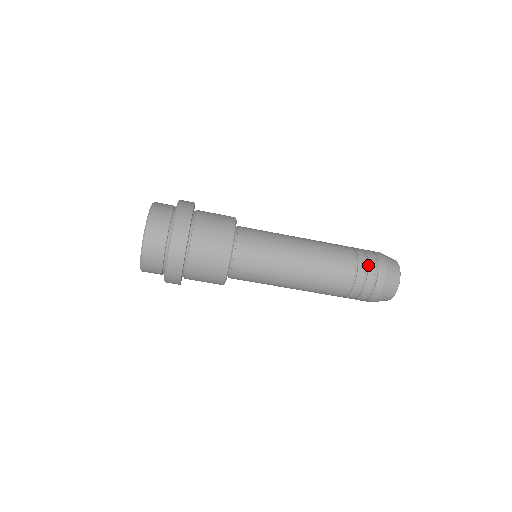
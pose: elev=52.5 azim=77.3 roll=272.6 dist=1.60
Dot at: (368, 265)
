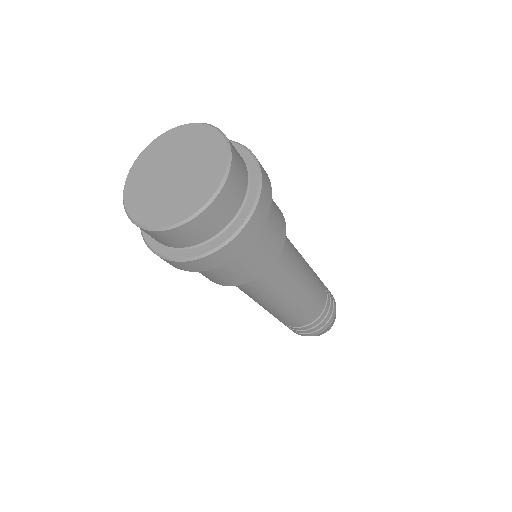
Dot at: (326, 317)
